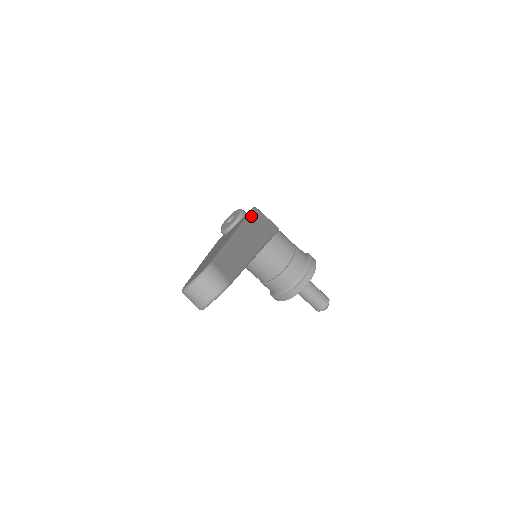
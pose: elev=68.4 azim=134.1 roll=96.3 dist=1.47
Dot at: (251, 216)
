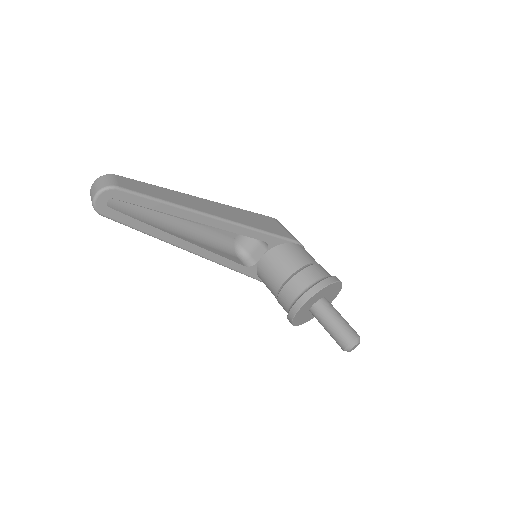
Dot at: (250, 212)
